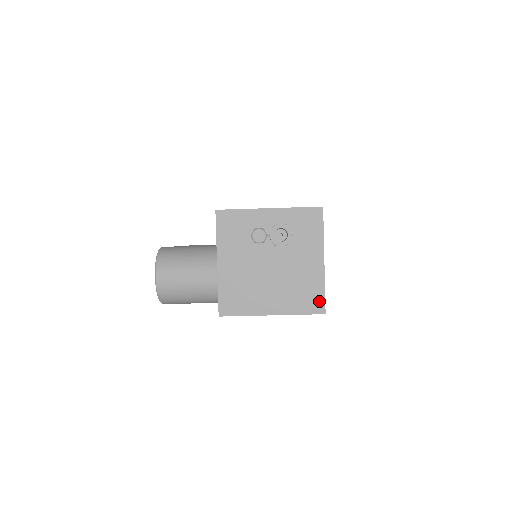
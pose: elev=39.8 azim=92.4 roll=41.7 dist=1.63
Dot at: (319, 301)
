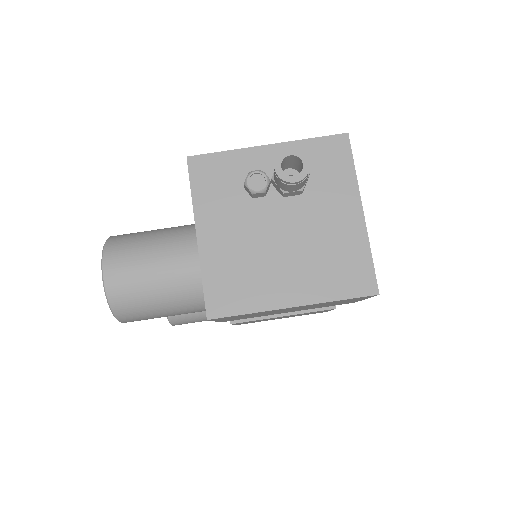
Dot at: (365, 275)
